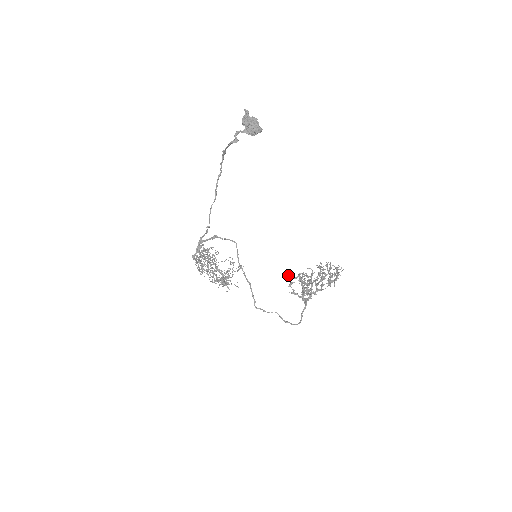
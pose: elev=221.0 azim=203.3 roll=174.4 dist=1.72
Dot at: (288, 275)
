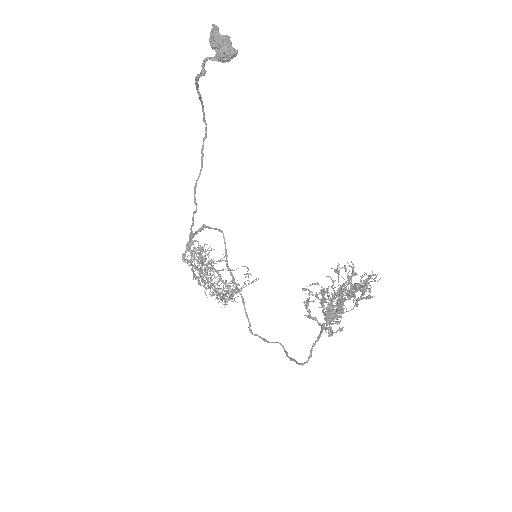
Dot at: (308, 290)
